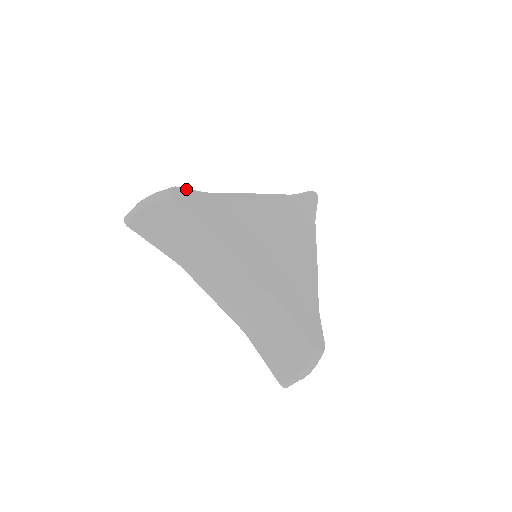
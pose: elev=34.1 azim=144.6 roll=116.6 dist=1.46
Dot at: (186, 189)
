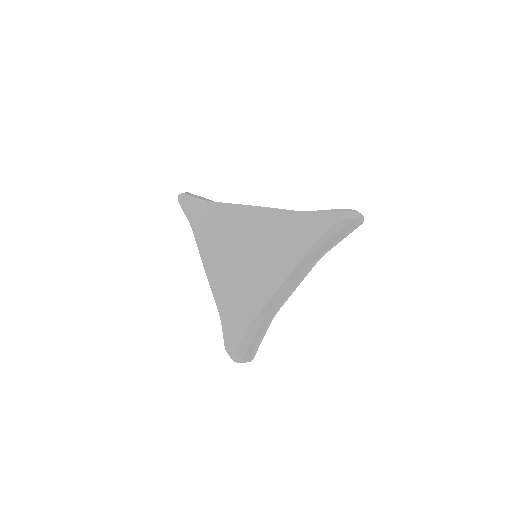
Dot at: (191, 196)
